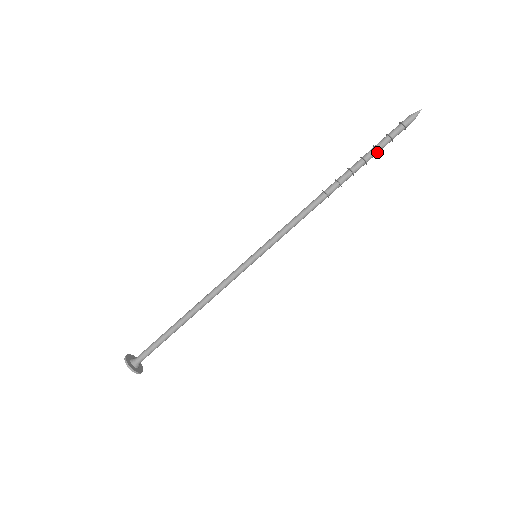
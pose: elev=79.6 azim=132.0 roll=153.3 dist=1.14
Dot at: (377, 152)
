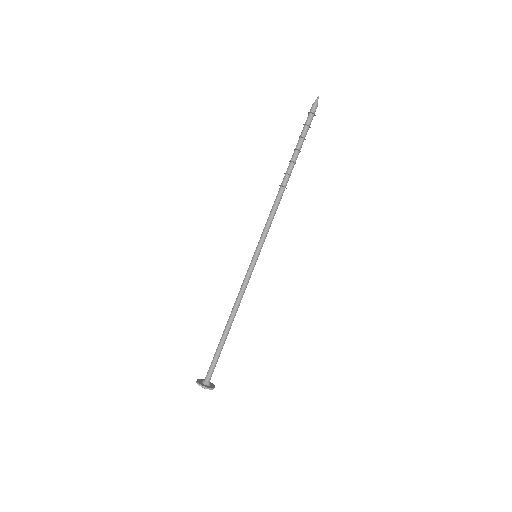
Dot at: (303, 139)
